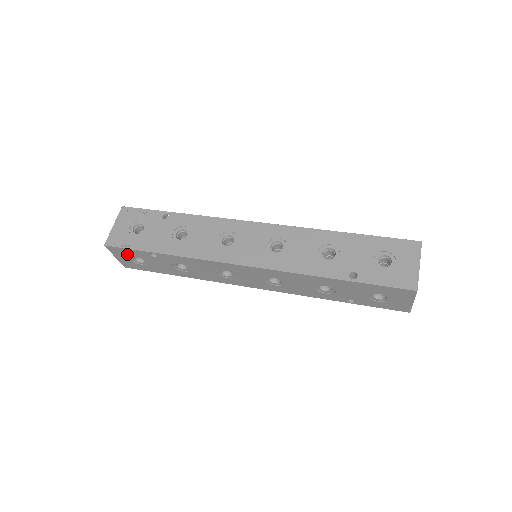
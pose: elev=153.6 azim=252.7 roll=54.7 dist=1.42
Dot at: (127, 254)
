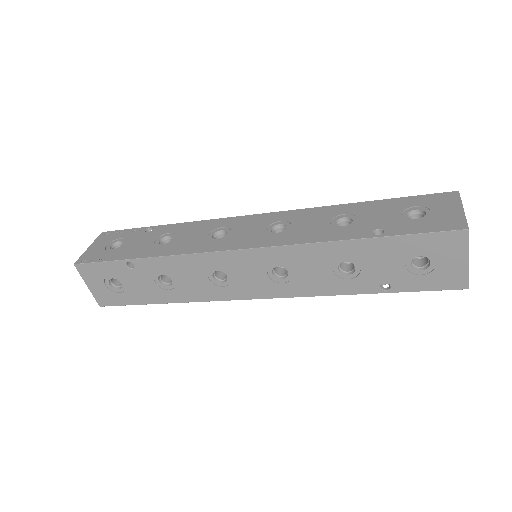
Dot at: (100, 275)
